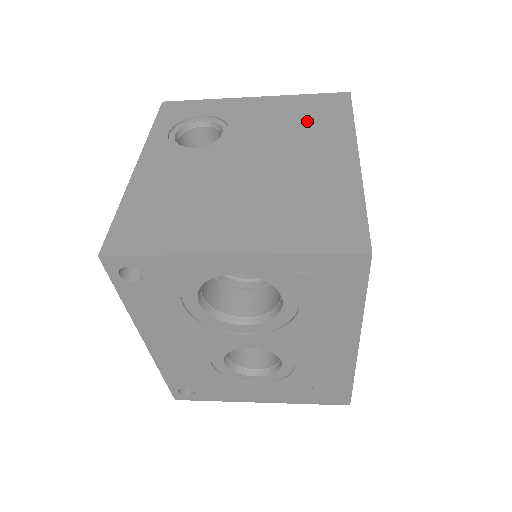
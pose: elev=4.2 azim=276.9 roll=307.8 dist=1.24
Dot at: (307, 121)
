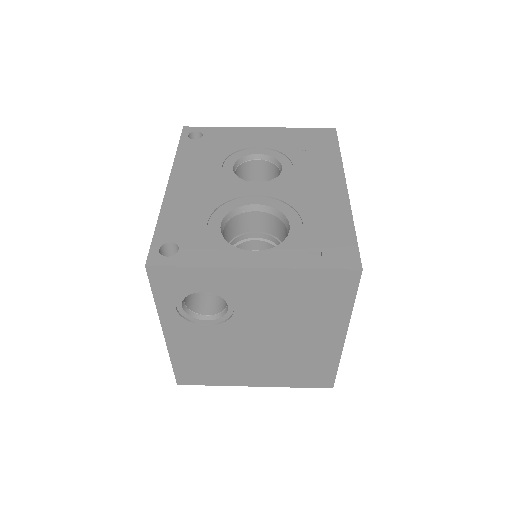
Dot at: (309, 305)
